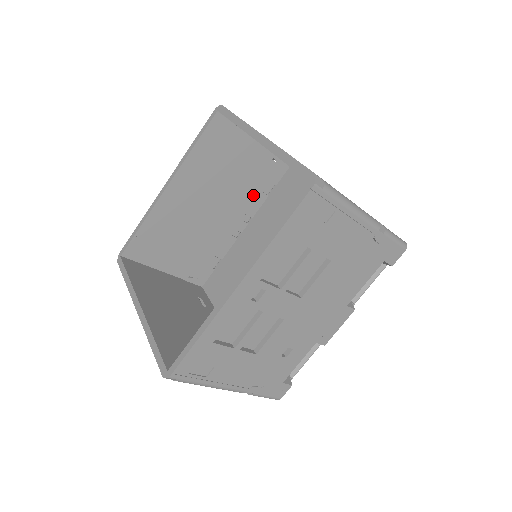
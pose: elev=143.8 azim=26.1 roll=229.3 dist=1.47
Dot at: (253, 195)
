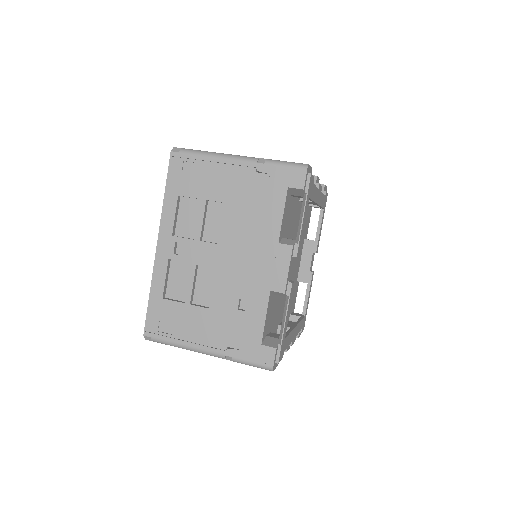
Dot at: occluded
